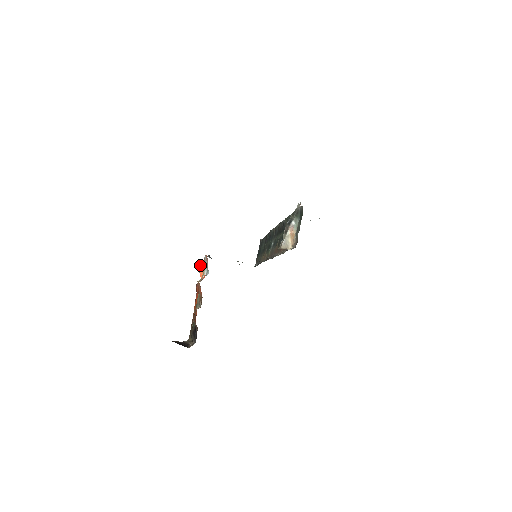
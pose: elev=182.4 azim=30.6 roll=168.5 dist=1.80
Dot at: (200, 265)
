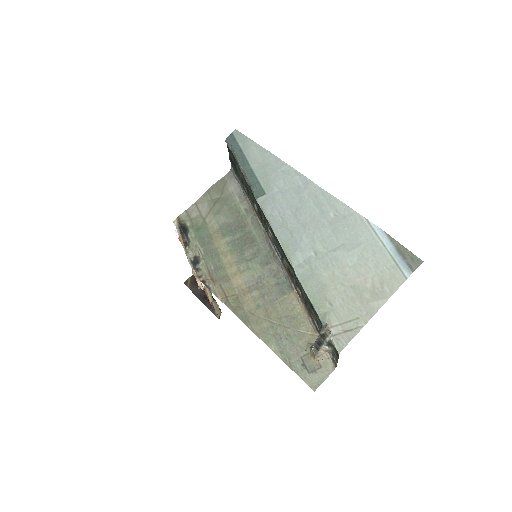
Dot at: (176, 235)
